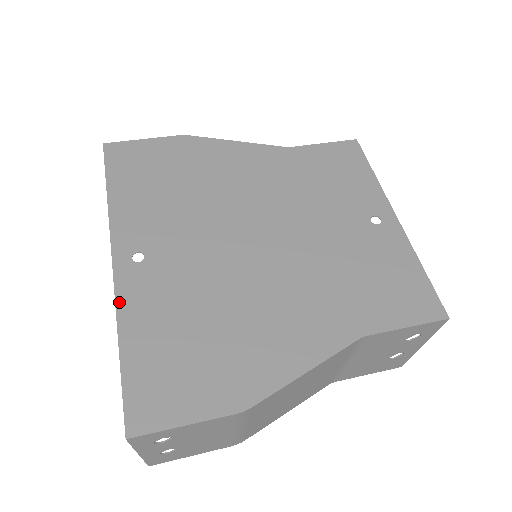
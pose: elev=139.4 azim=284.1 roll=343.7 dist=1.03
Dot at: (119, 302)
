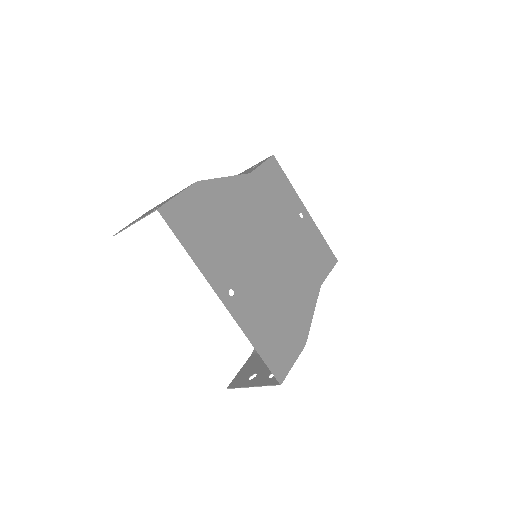
Dot at: (241, 325)
